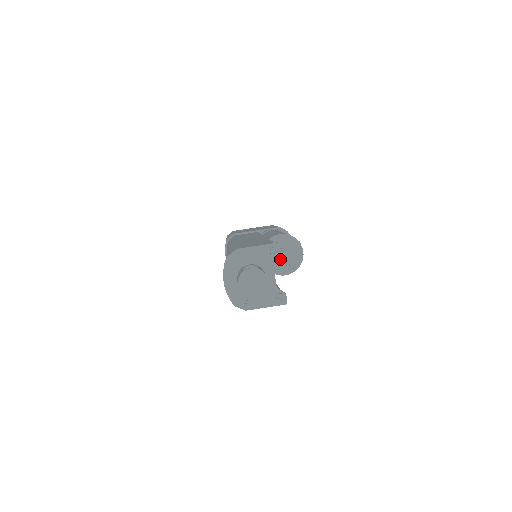
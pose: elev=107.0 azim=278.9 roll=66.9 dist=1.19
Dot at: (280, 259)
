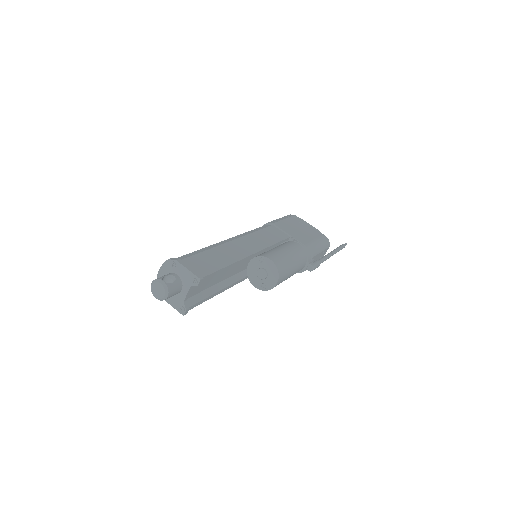
Dot at: (258, 275)
